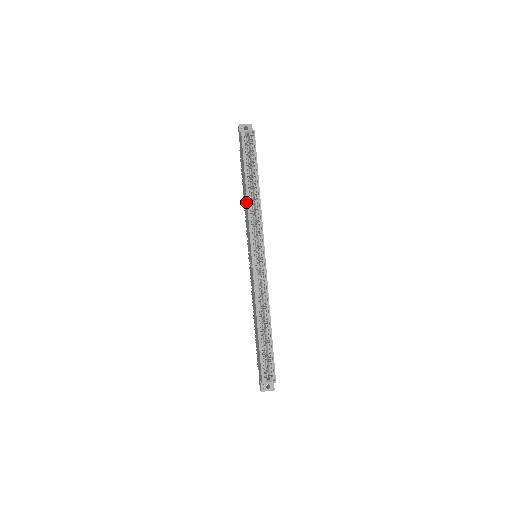
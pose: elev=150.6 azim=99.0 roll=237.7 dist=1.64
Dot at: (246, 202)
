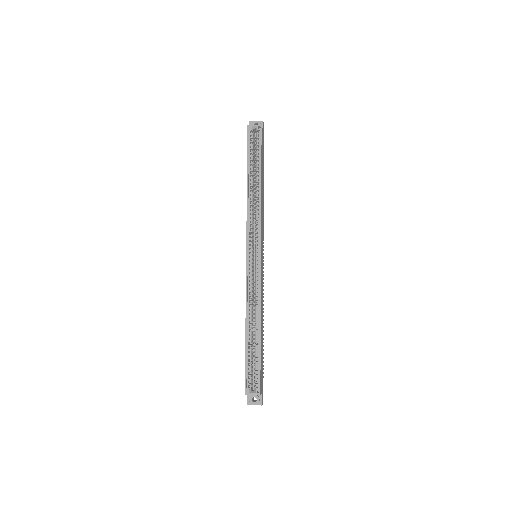
Dot at: (247, 198)
